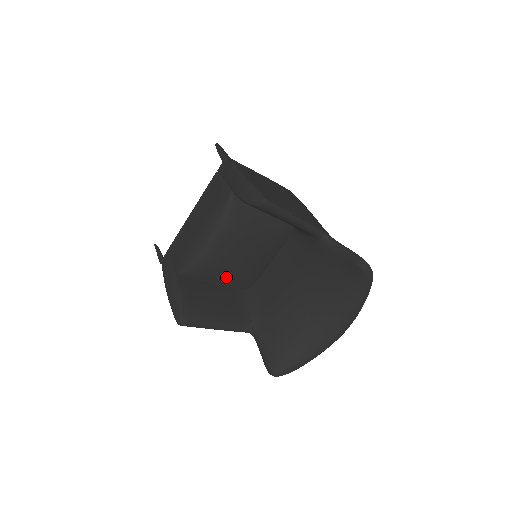
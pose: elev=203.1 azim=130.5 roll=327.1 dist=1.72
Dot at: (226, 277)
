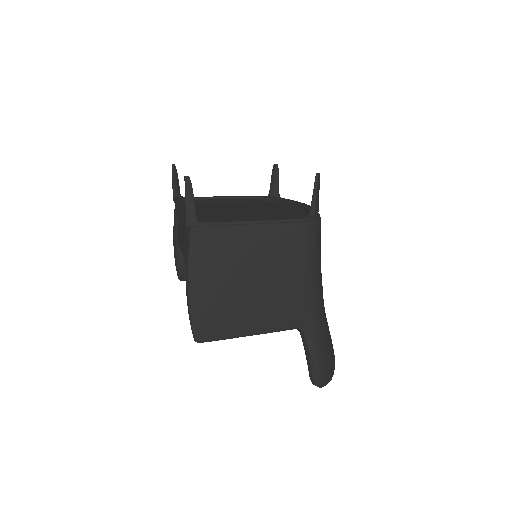
Dot at: occluded
